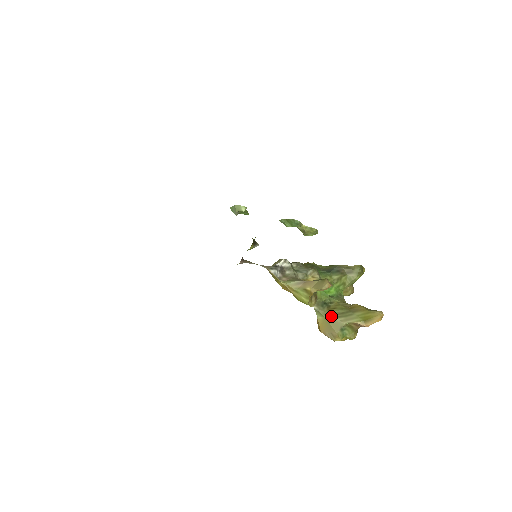
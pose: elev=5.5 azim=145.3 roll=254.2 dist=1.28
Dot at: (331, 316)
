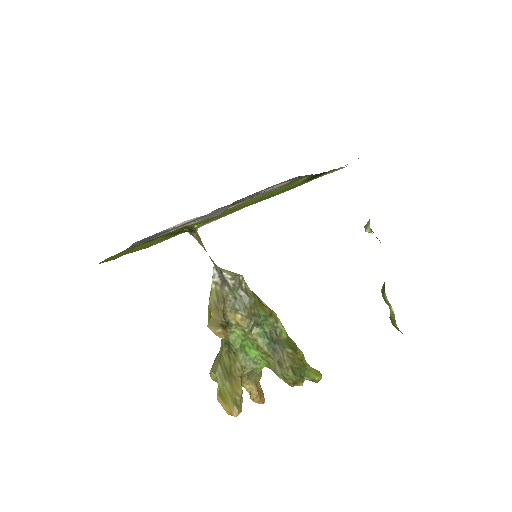
Dot at: (221, 357)
